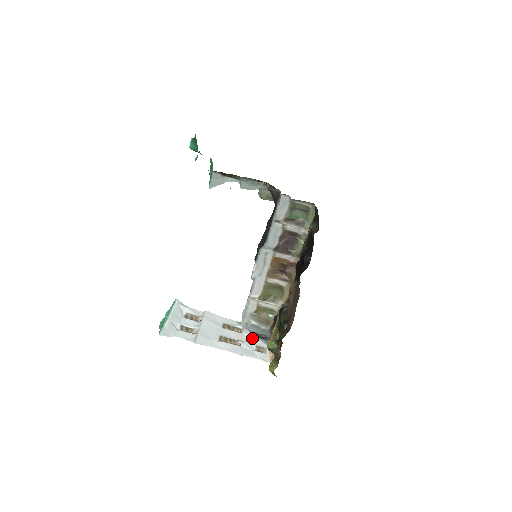
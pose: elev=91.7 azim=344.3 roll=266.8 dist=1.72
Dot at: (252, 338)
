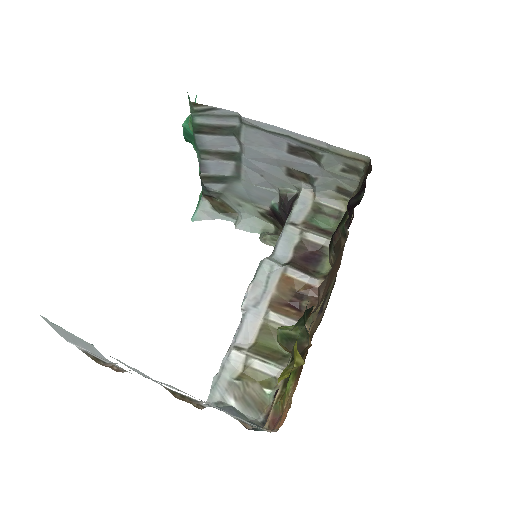
Dot at: occluded
